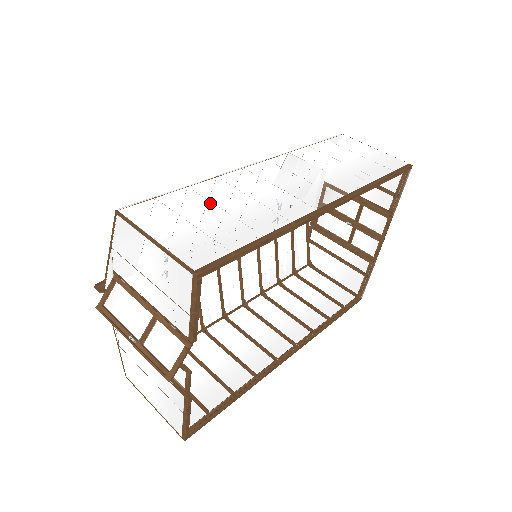
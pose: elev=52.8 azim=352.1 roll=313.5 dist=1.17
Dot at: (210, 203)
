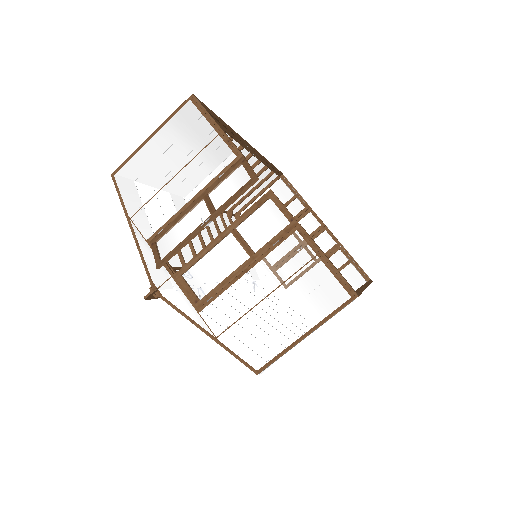
Dot at: occluded
